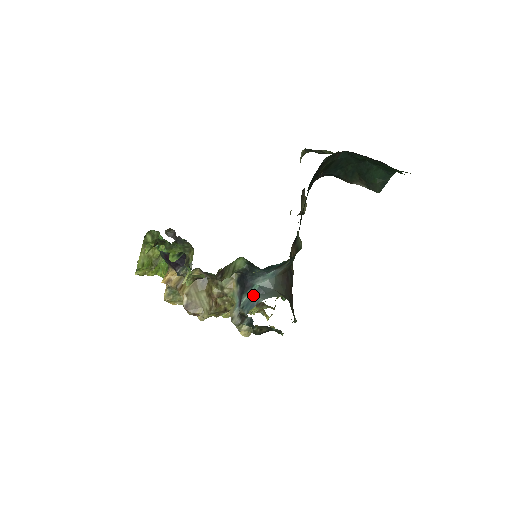
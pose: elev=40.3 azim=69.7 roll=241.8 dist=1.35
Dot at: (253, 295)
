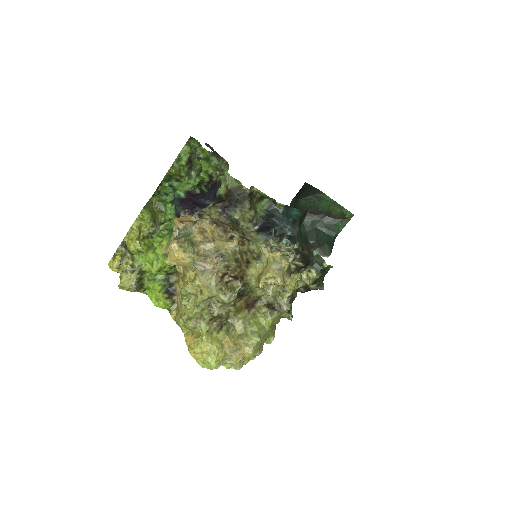
Dot at: occluded
